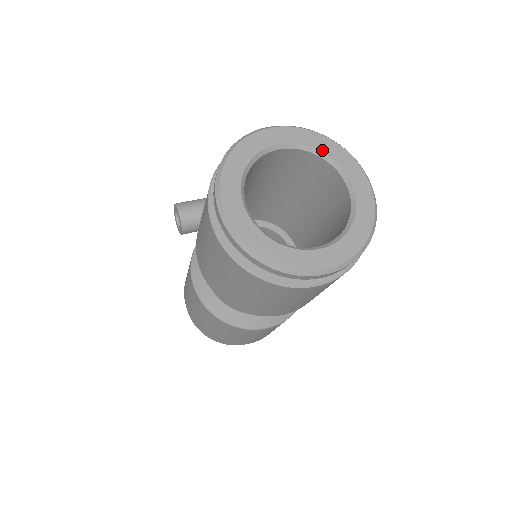
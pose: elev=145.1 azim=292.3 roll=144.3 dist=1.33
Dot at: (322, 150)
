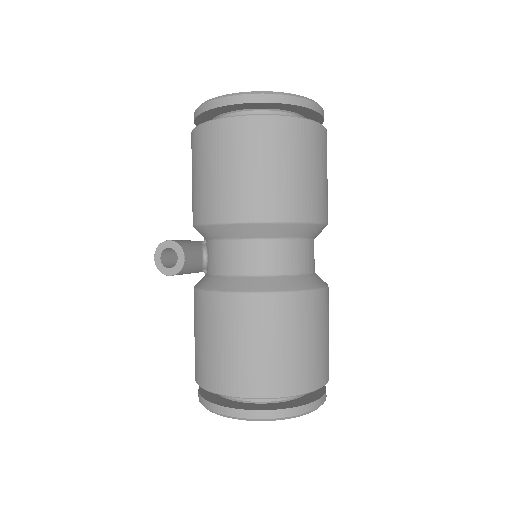
Dot at: occluded
